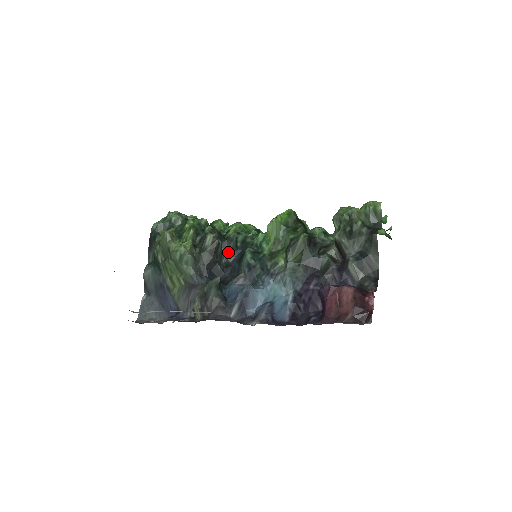
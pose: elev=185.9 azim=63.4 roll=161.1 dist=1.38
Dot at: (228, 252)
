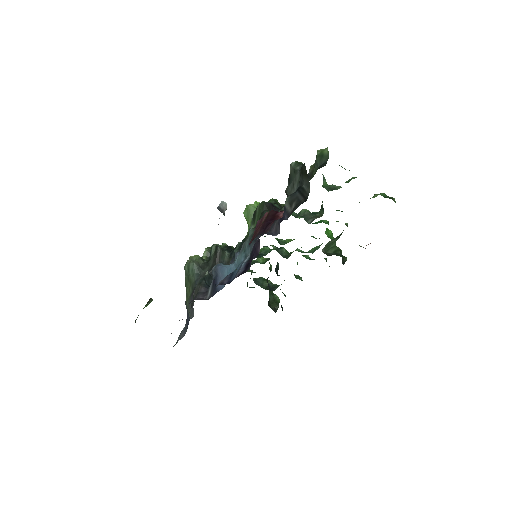
Dot at: occluded
